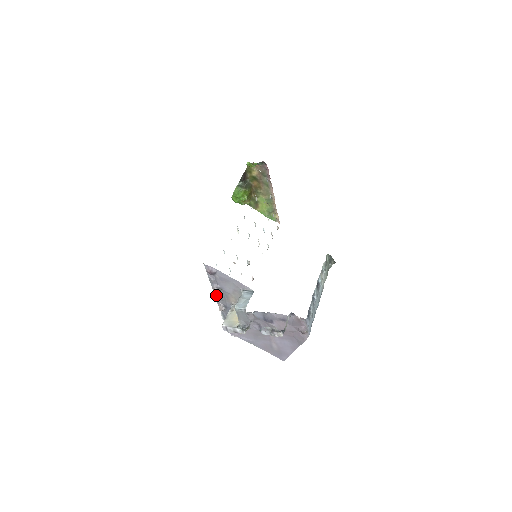
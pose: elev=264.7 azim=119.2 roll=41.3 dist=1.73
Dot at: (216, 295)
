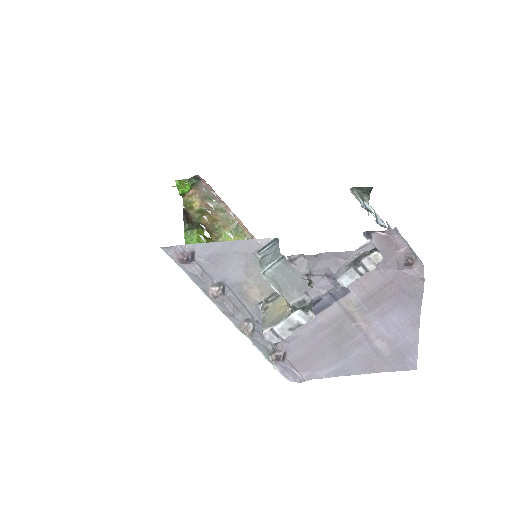
Dot at: (222, 307)
